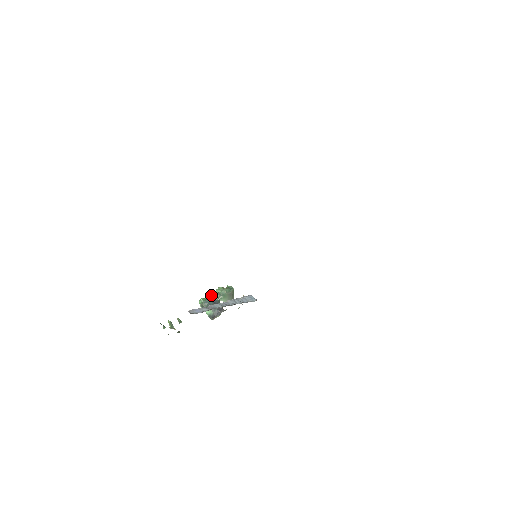
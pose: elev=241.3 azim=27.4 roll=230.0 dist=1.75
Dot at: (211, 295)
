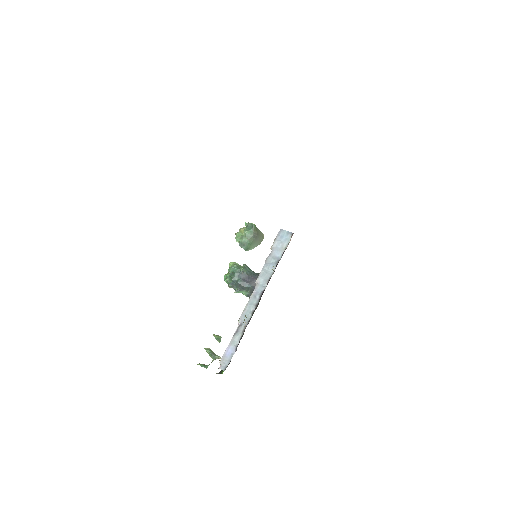
Dot at: (233, 271)
